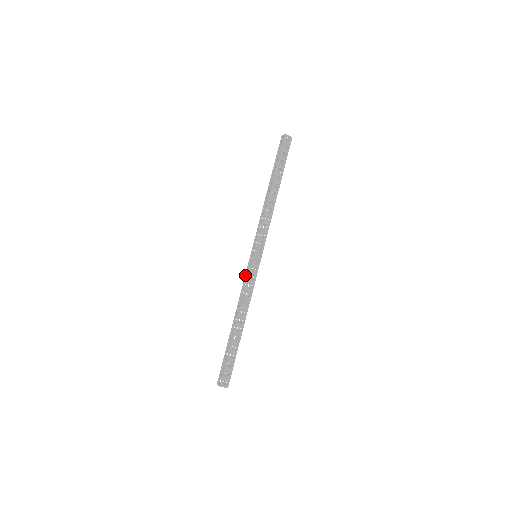
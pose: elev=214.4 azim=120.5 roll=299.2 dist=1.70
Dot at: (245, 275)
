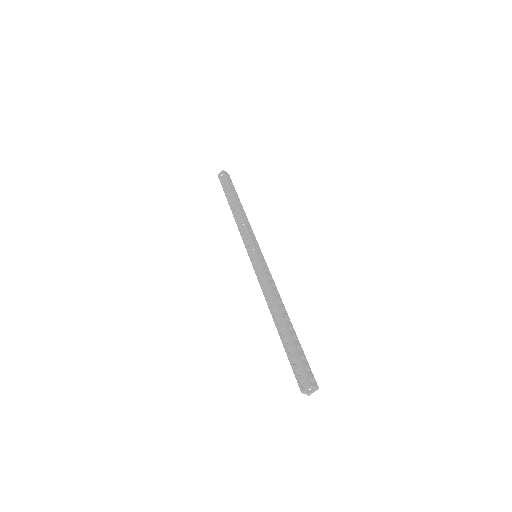
Dot at: (256, 274)
